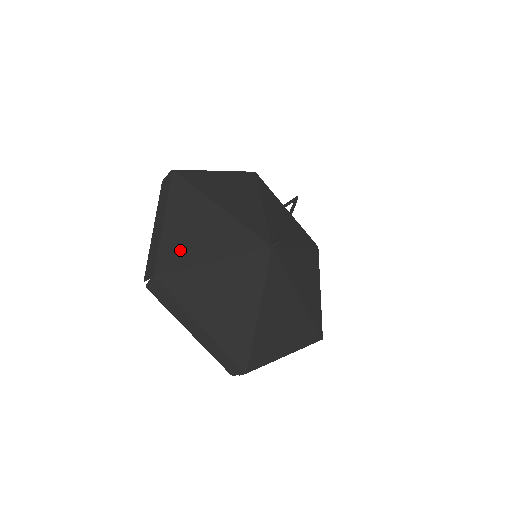
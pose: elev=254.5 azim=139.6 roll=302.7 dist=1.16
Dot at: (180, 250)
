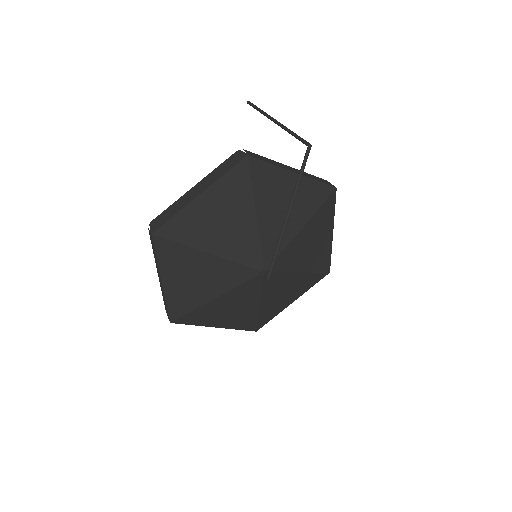
Dot at: (183, 300)
